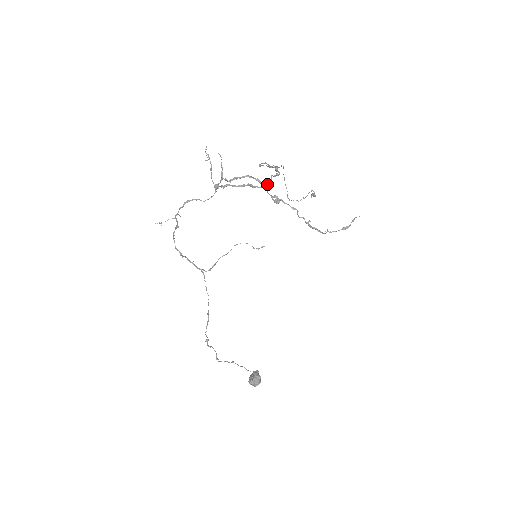
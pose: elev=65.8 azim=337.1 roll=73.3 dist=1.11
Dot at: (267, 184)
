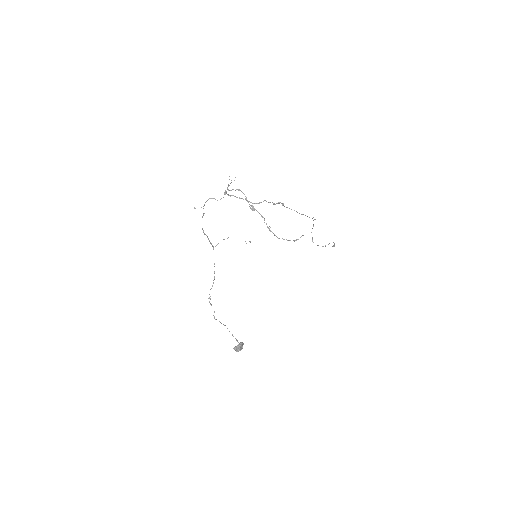
Dot at: (259, 203)
